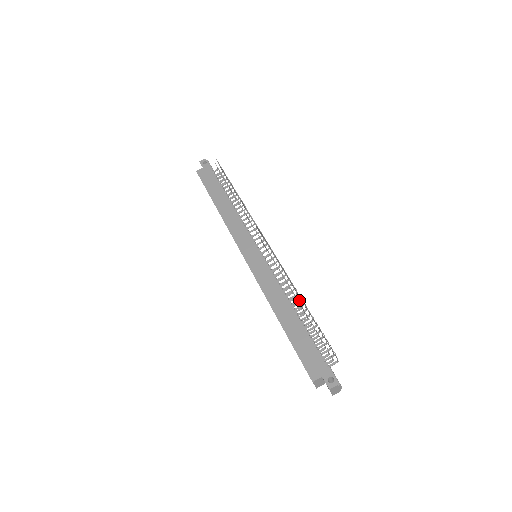
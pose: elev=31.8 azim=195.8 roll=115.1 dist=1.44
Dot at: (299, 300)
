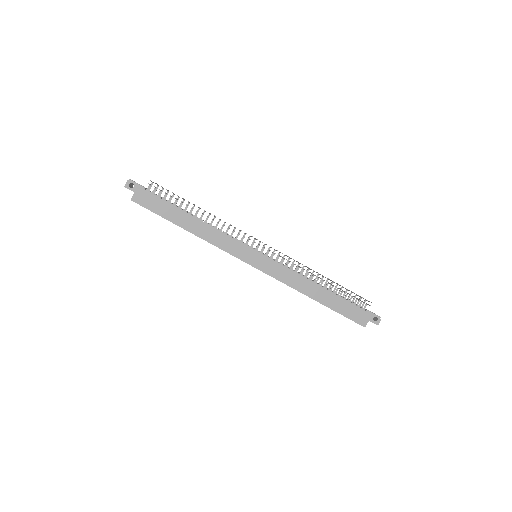
Dot at: (313, 272)
